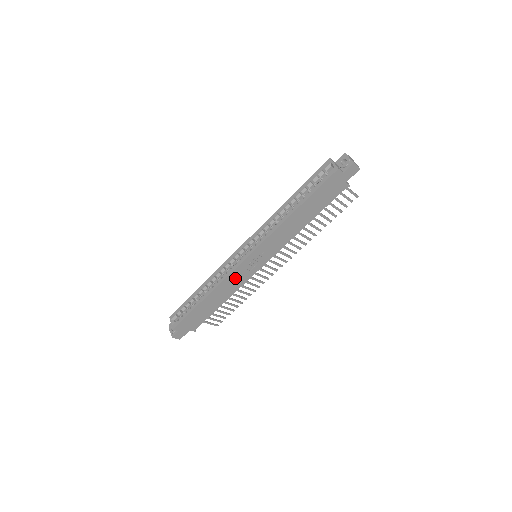
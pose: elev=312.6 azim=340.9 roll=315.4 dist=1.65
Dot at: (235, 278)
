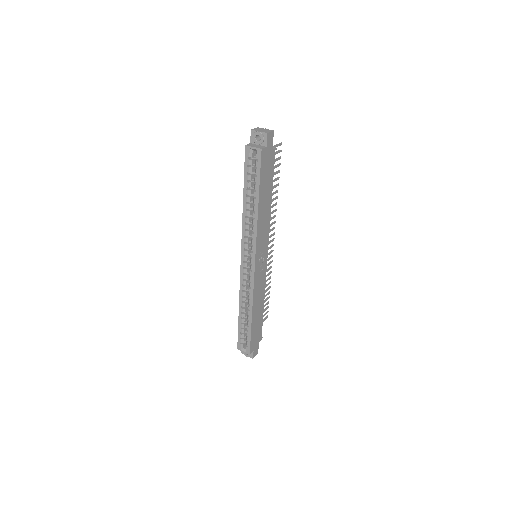
Dot at: (258, 285)
